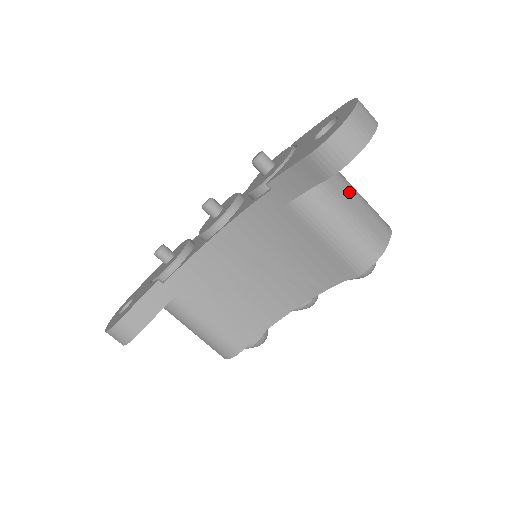
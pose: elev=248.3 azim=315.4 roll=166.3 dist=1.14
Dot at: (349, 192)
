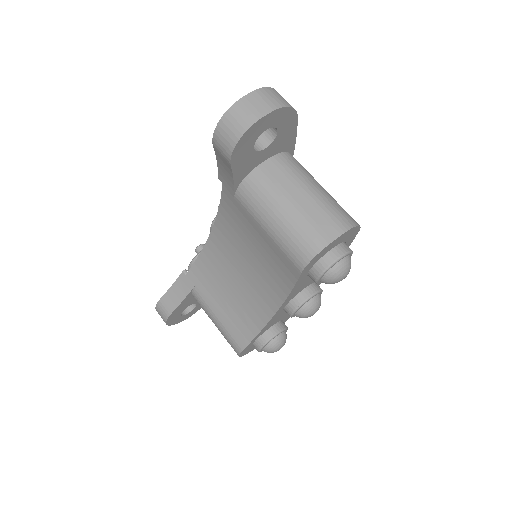
Dot at: (295, 185)
